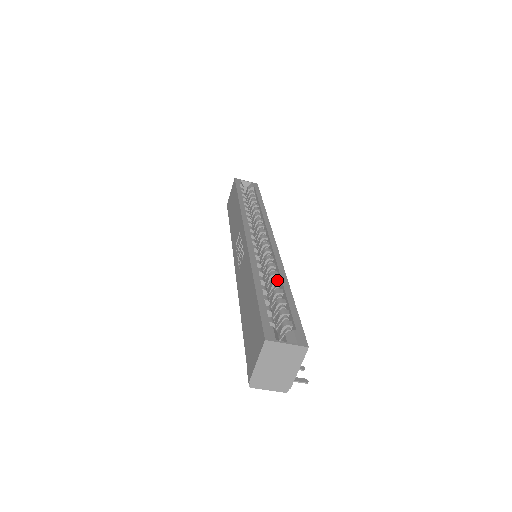
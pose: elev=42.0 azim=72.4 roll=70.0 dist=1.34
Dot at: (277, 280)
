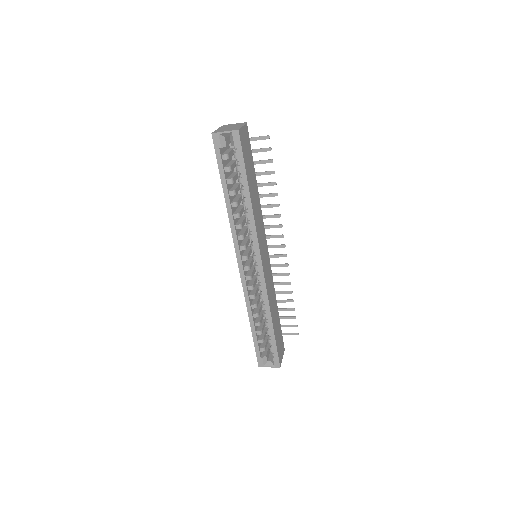
Dot at: (265, 314)
